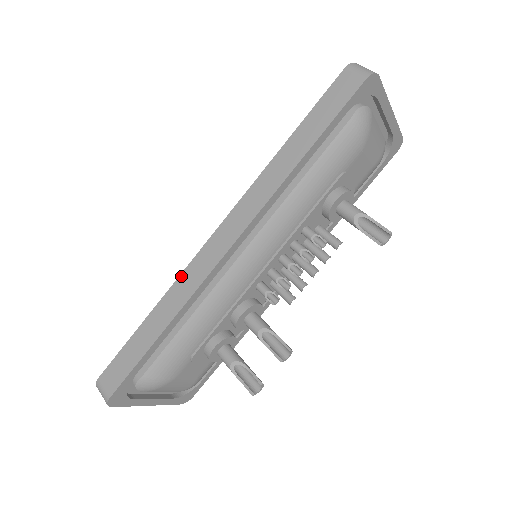
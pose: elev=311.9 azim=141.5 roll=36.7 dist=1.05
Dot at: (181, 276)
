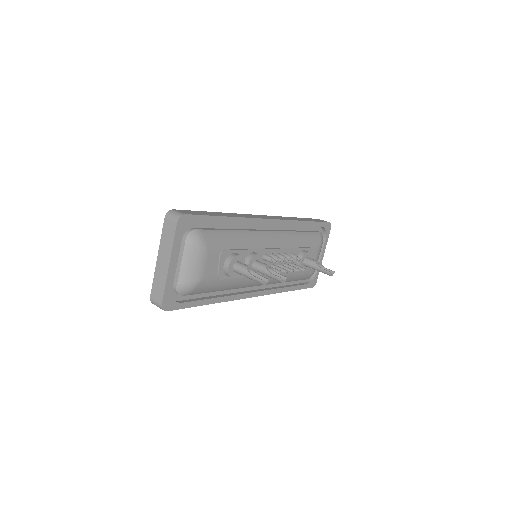
Dot at: (240, 214)
